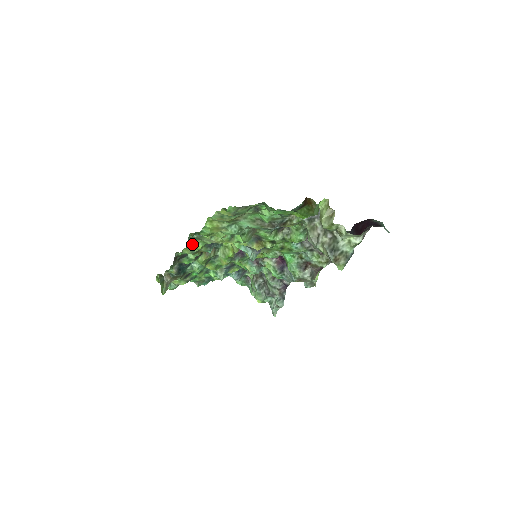
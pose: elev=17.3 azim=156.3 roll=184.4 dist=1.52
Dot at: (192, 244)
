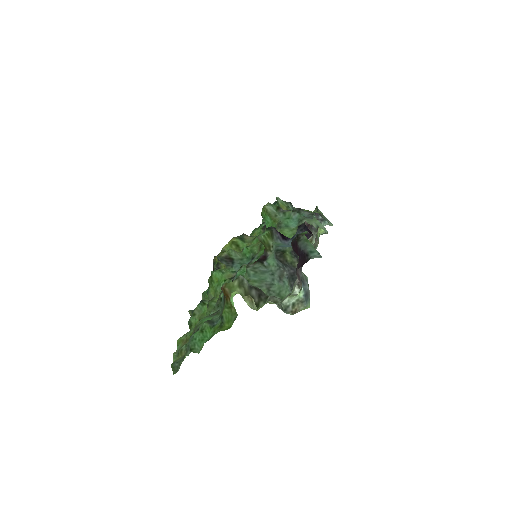
Dot at: occluded
